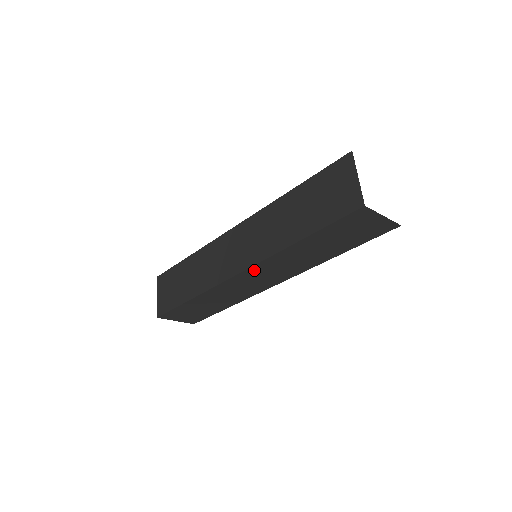
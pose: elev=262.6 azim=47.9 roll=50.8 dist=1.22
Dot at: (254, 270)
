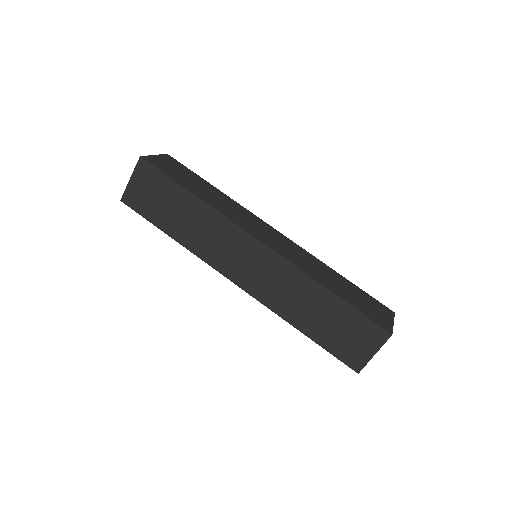
Dot at: occluded
